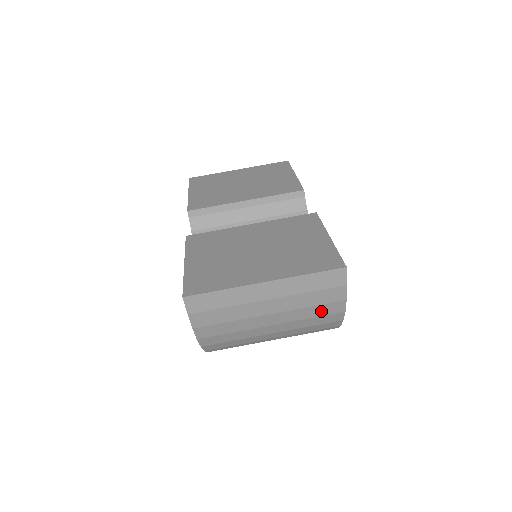
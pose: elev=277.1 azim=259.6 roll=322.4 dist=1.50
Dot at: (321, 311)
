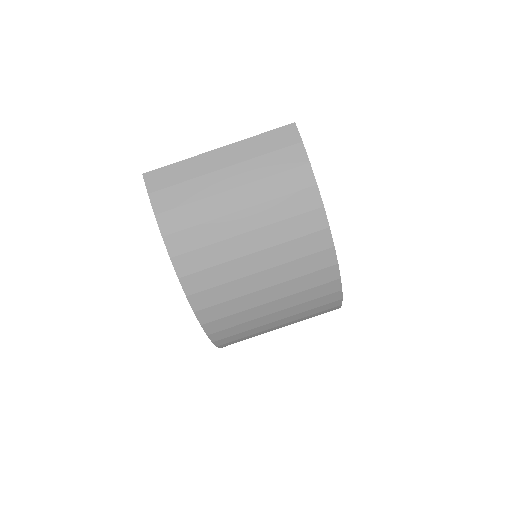
Dot at: (288, 184)
